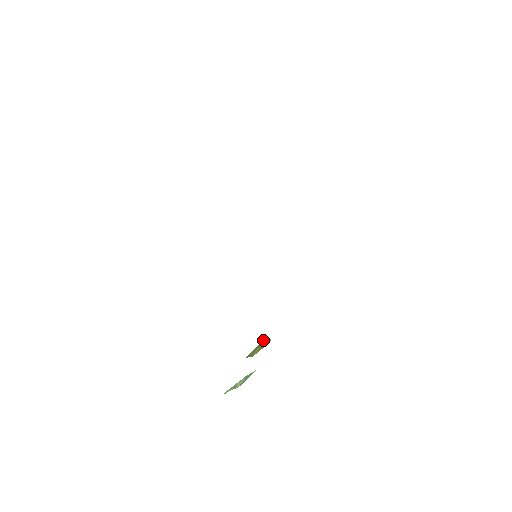
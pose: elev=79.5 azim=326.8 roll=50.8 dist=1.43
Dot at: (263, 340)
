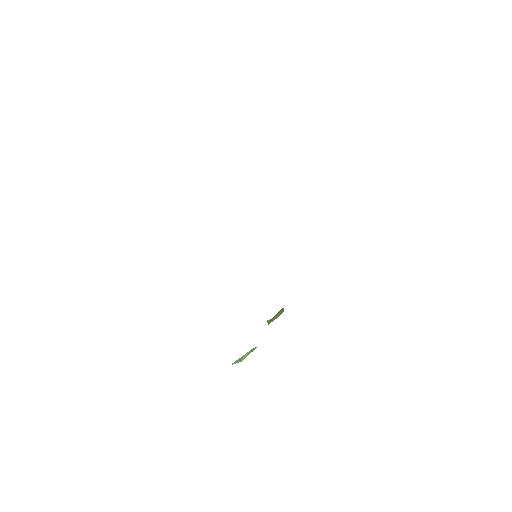
Dot at: occluded
